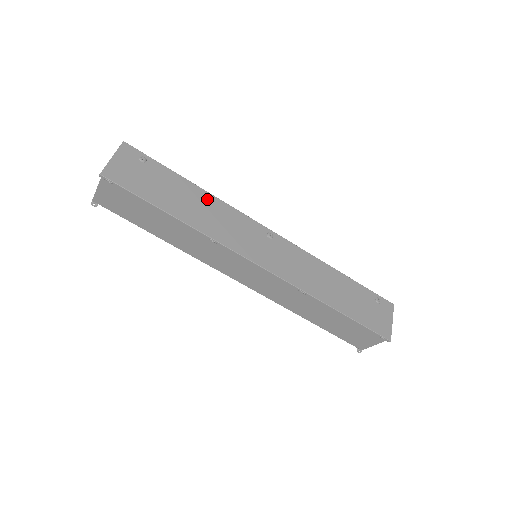
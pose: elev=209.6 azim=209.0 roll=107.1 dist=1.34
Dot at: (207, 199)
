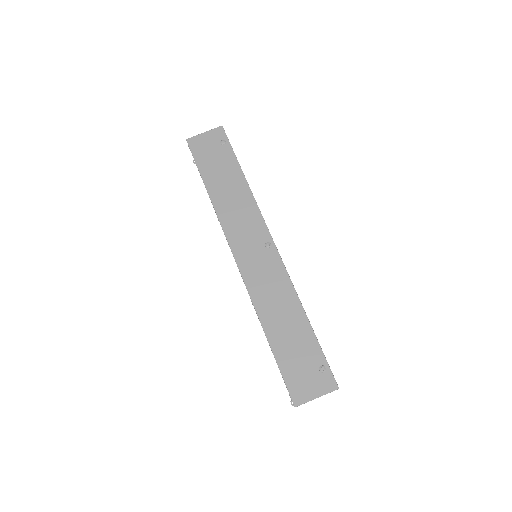
Dot at: (243, 191)
